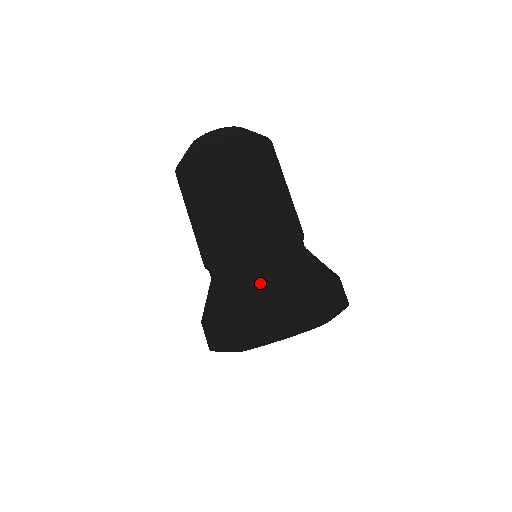
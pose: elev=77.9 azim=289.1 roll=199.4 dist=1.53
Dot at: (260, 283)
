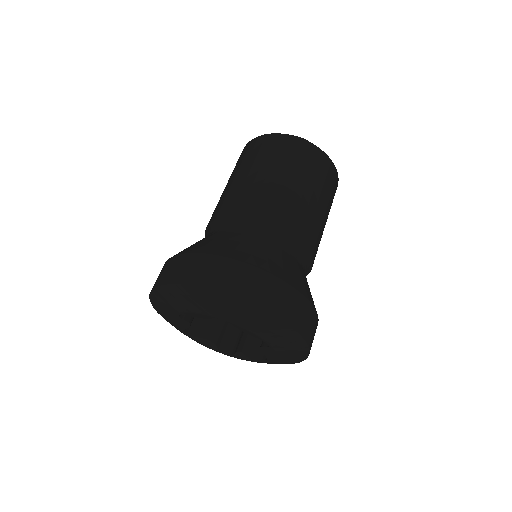
Dot at: (245, 250)
